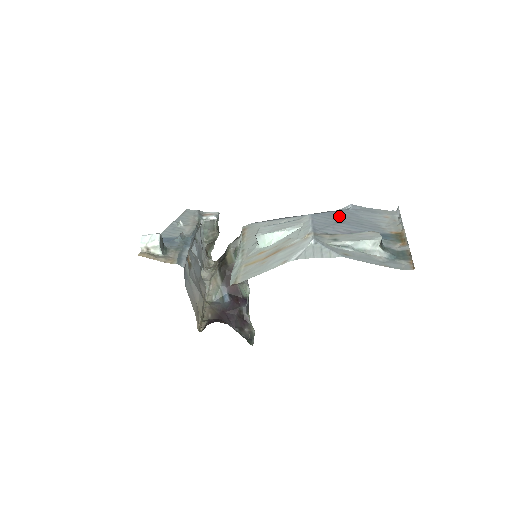
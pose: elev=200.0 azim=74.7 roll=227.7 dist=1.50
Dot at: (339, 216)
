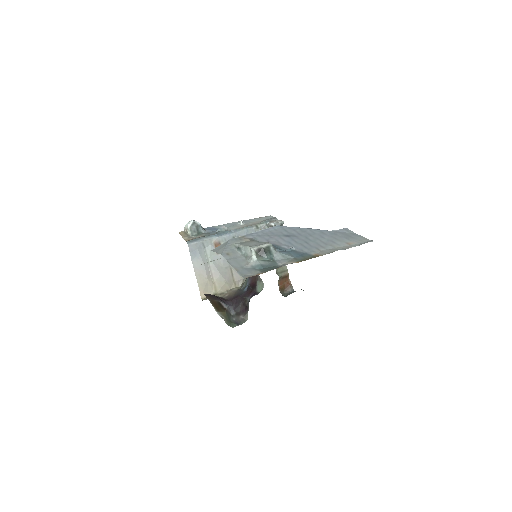
Dot at: (302, 232)
